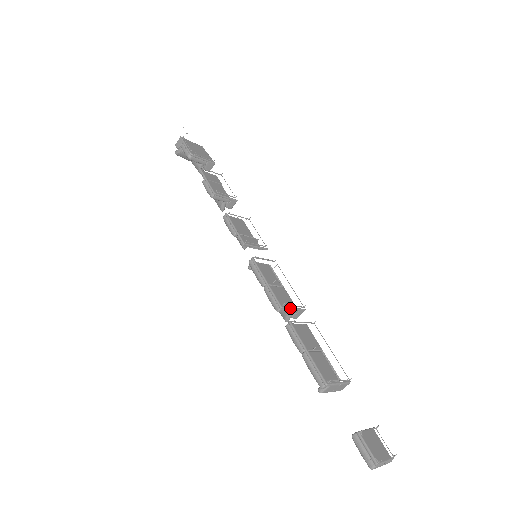
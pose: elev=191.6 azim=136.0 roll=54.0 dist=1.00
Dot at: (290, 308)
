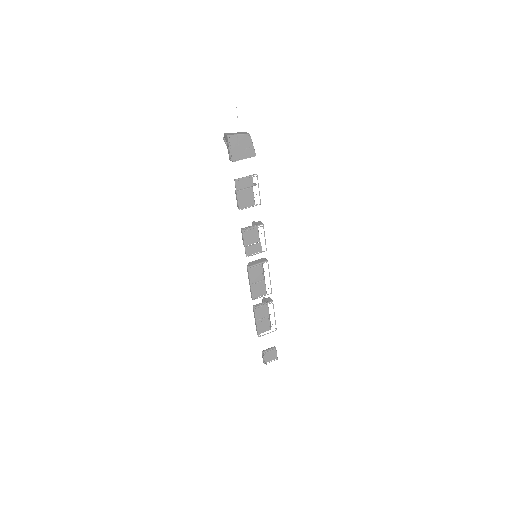
Dot at: occluded
